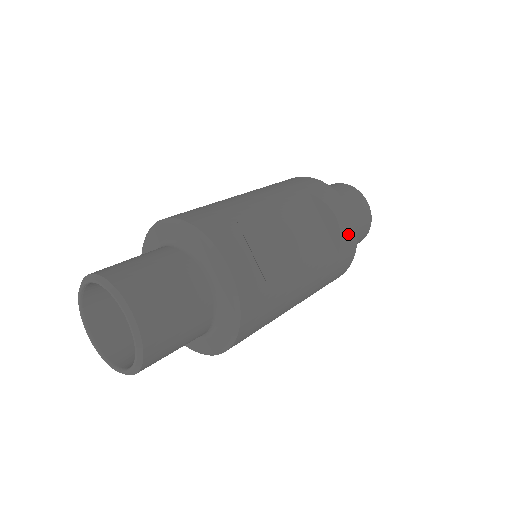
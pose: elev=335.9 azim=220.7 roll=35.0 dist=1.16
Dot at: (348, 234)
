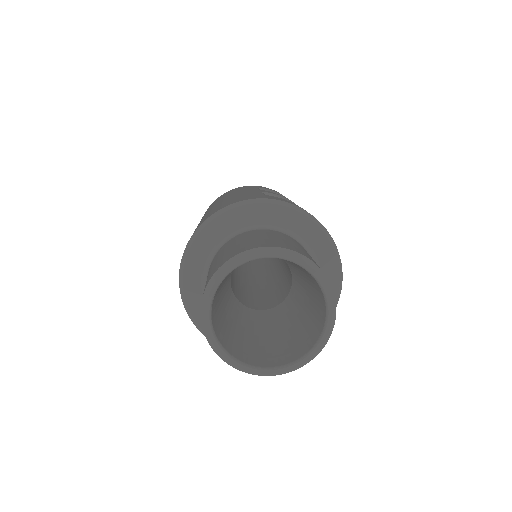
Dot at: occluded
